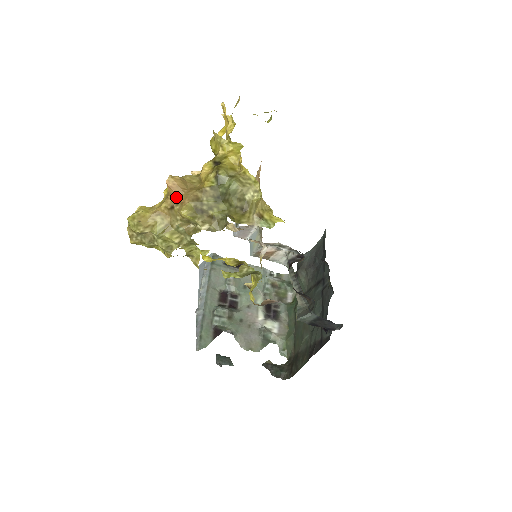
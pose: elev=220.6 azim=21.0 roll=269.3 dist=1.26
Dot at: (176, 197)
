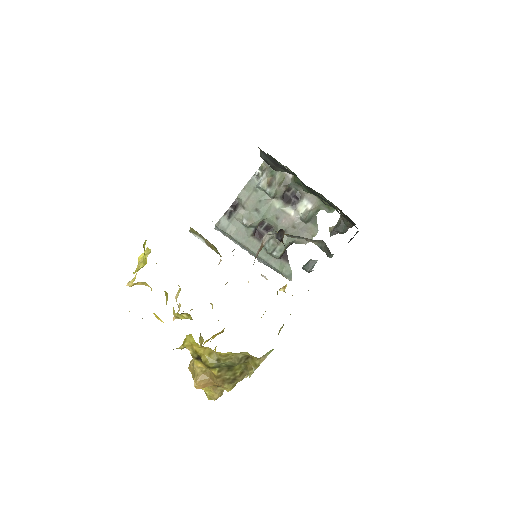
Dot at: occluded
